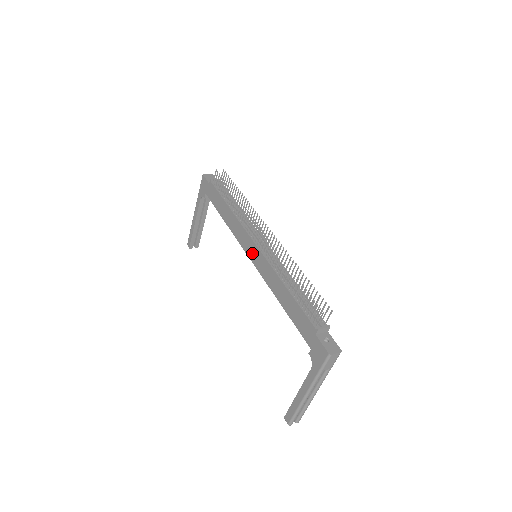
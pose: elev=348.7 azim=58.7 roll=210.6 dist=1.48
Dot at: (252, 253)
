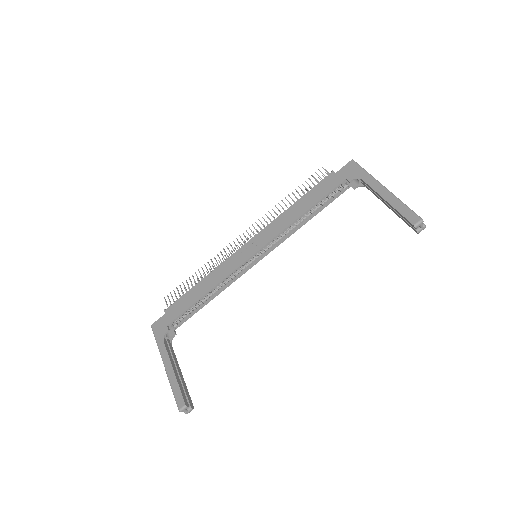
Dot at: (251, 249)
